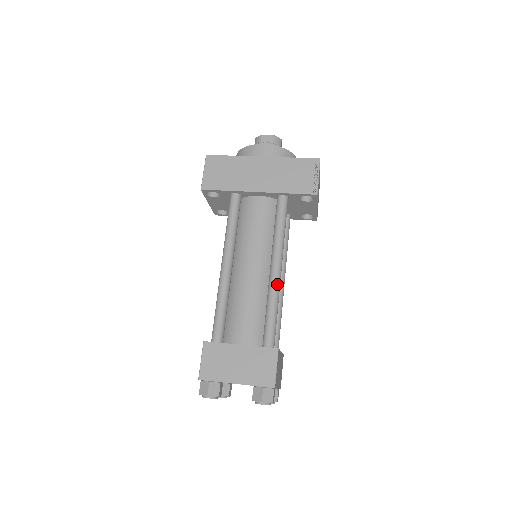
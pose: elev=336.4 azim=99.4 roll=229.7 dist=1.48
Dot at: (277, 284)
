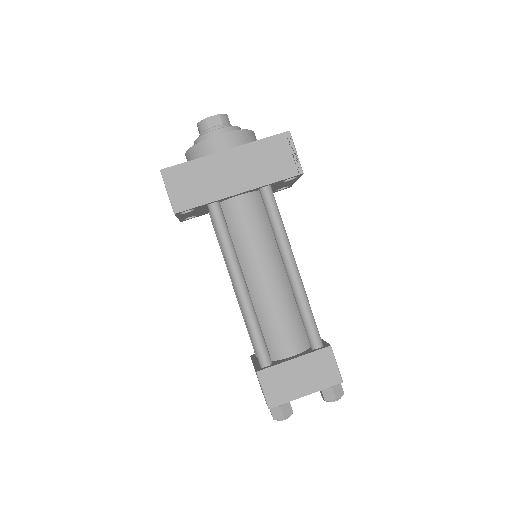
Dot at: (300, 283)
